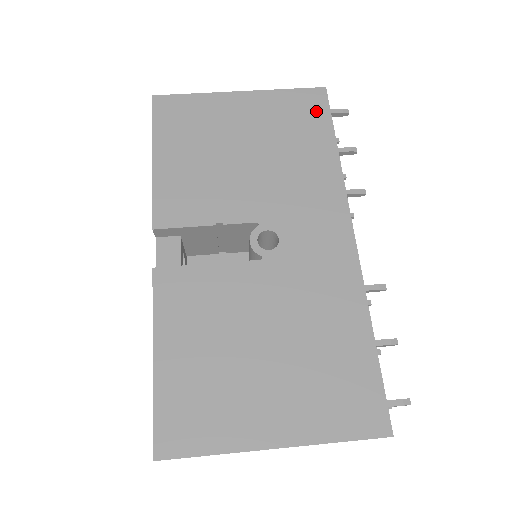
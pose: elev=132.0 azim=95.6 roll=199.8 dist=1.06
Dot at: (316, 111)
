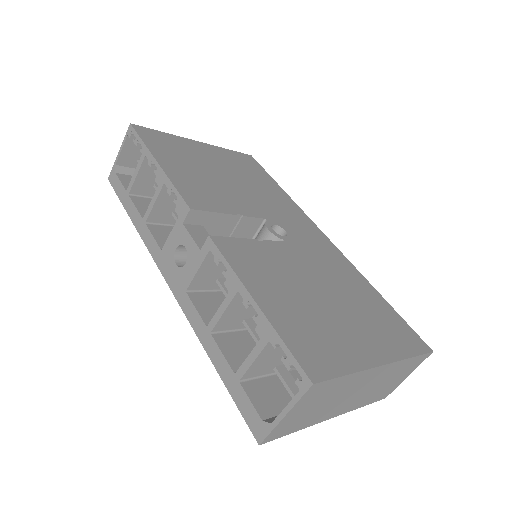
Dot at: (255, 166)
